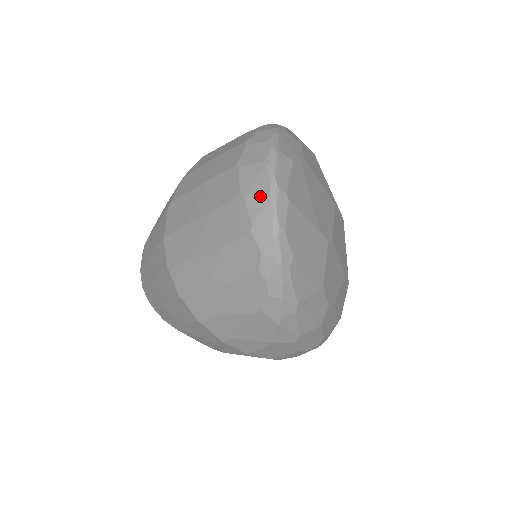
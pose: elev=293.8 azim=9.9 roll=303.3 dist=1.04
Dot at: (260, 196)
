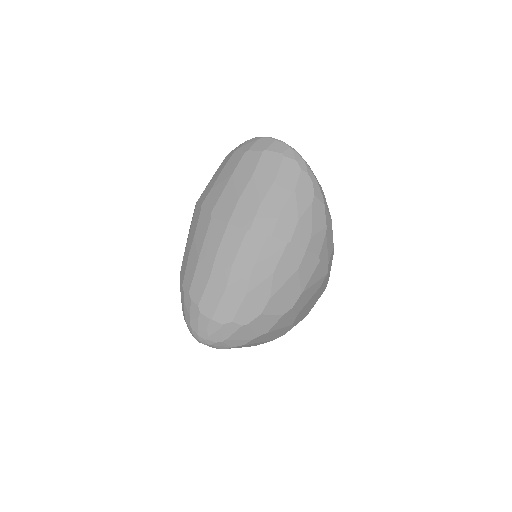
Dot at: (273, 144)
